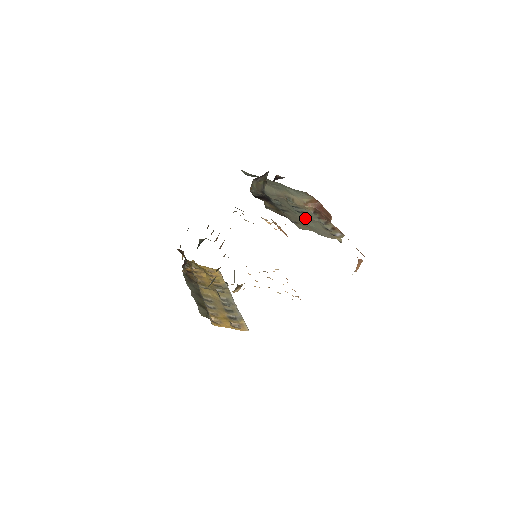
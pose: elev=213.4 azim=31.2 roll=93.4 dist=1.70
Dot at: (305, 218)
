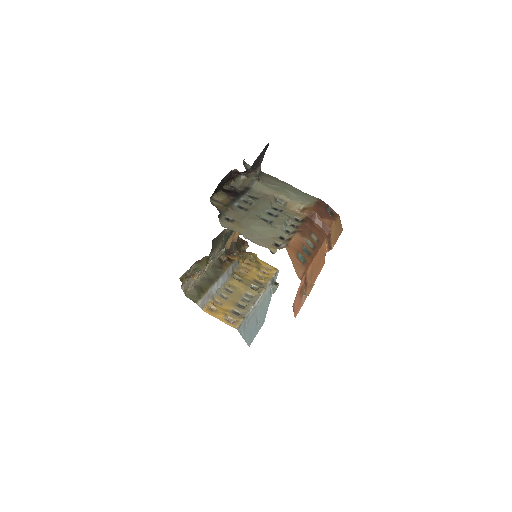
Dot at: (256, 220)
